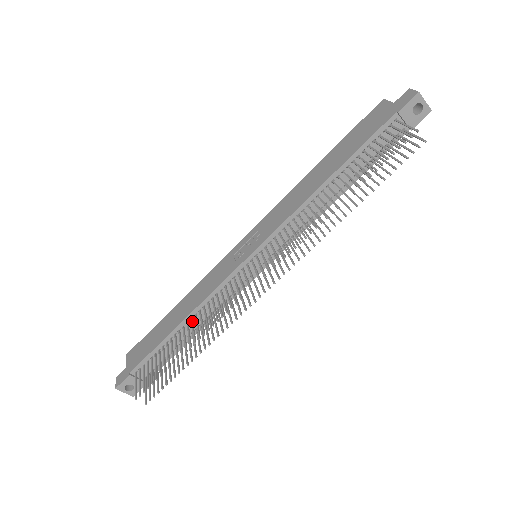
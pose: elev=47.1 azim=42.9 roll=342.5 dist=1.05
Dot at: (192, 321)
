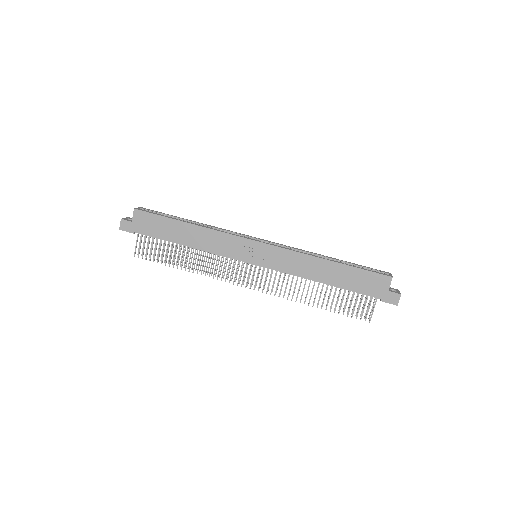
Dot at: occluded
